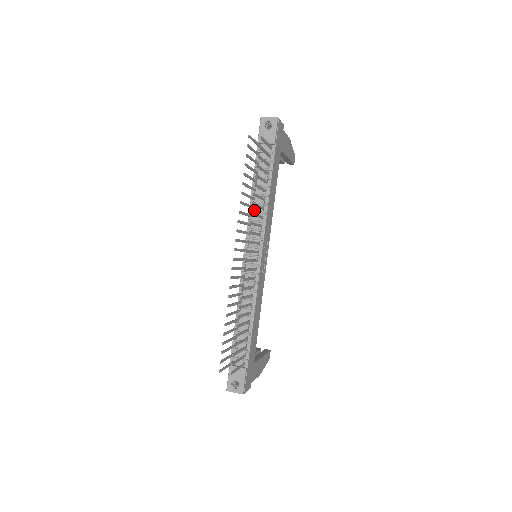
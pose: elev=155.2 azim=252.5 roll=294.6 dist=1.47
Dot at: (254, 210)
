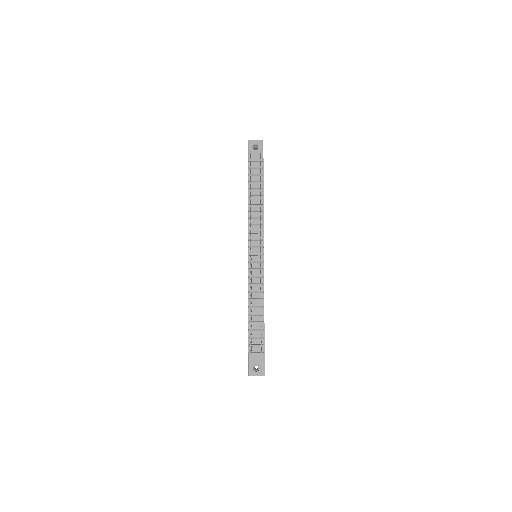
Dot at: (252, 216)
